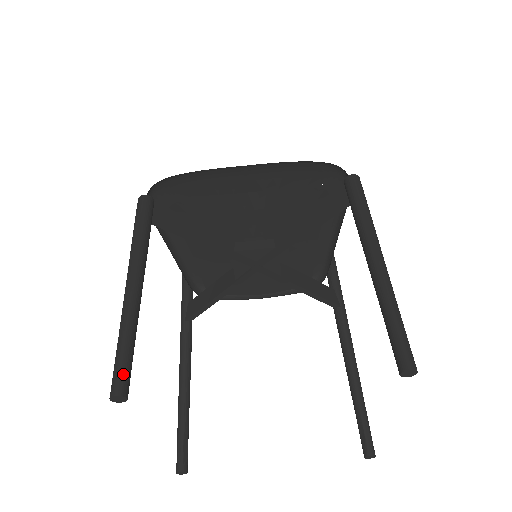
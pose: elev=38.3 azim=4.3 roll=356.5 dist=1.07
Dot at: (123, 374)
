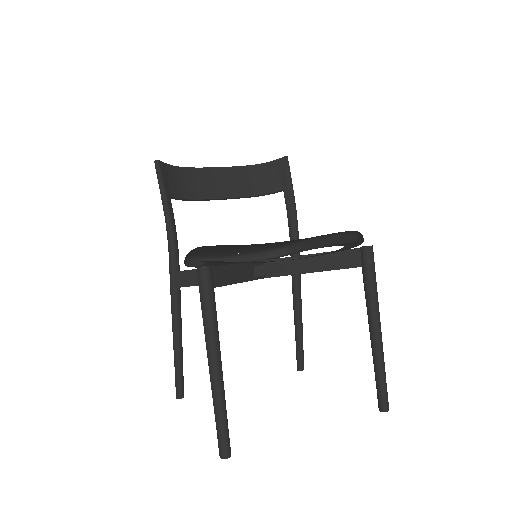
Dot at: (228, 442)
